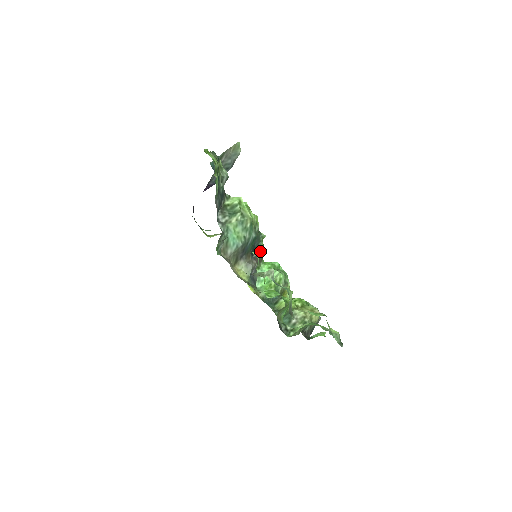
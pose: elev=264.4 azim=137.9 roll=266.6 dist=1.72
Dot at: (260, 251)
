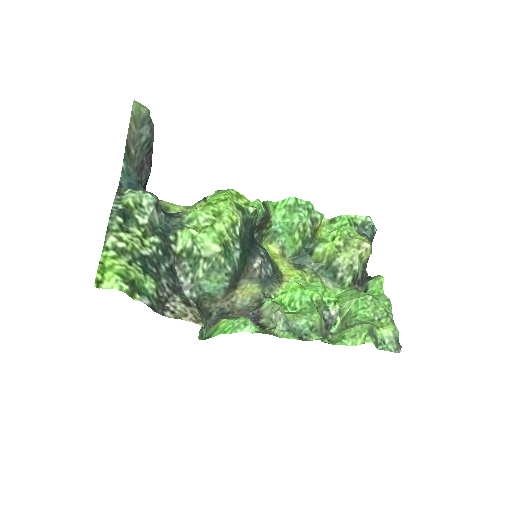
Dot at: (260, 218)
